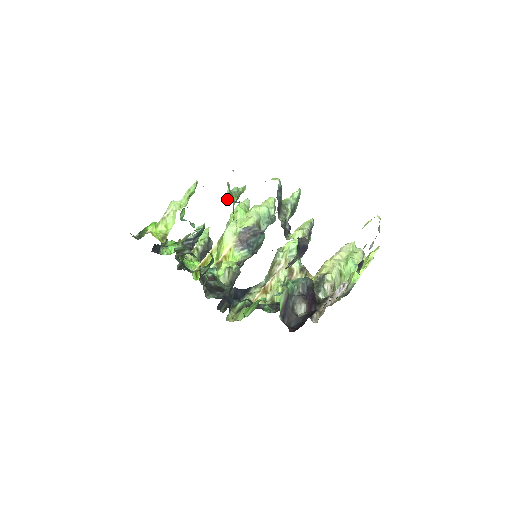
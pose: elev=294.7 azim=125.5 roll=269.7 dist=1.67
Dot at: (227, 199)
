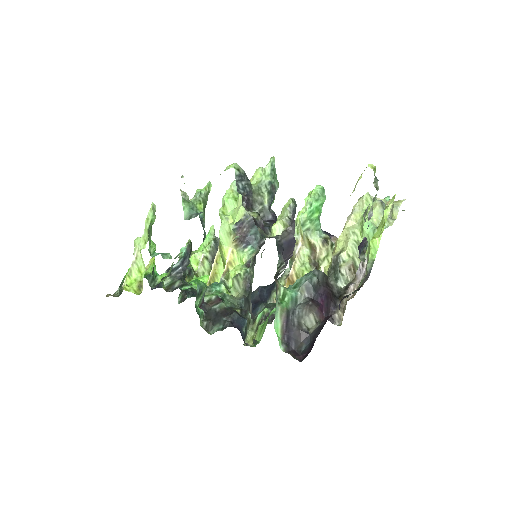
Dot at: (185, 216)
